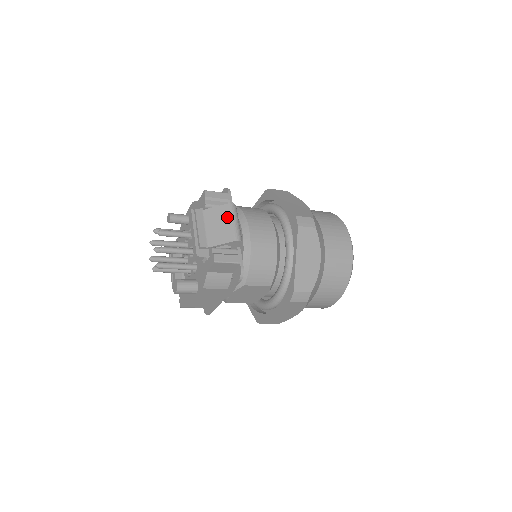
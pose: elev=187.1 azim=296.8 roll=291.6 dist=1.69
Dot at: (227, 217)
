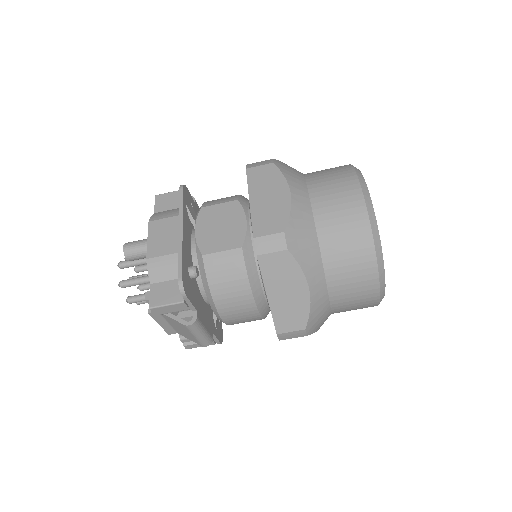
Dot at: occluded
